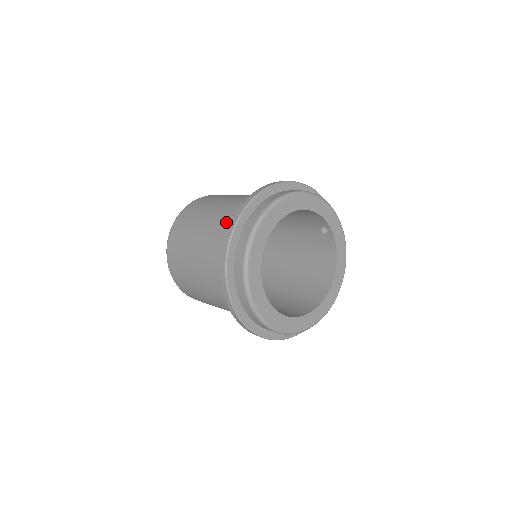
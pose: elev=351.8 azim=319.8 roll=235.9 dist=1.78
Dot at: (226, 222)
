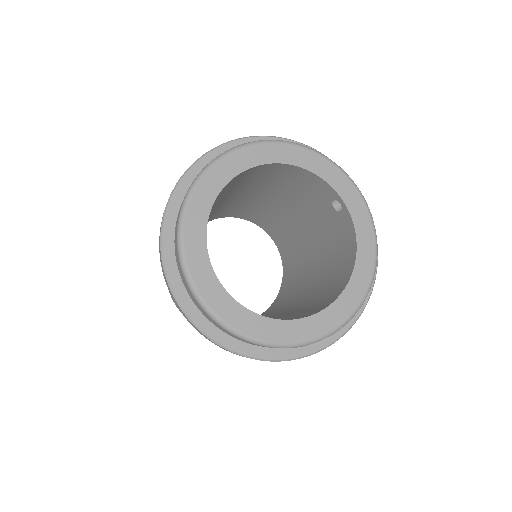
Dot at: occluded
